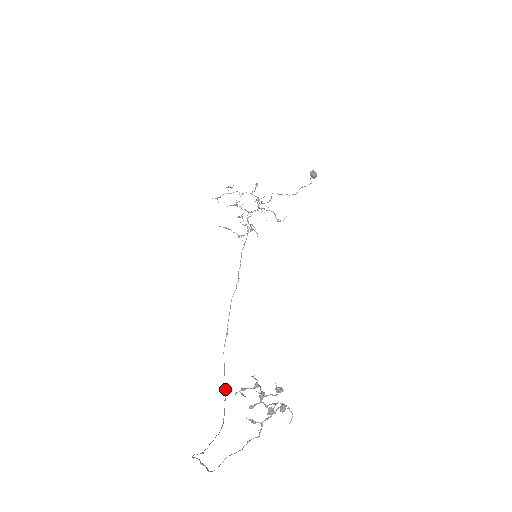
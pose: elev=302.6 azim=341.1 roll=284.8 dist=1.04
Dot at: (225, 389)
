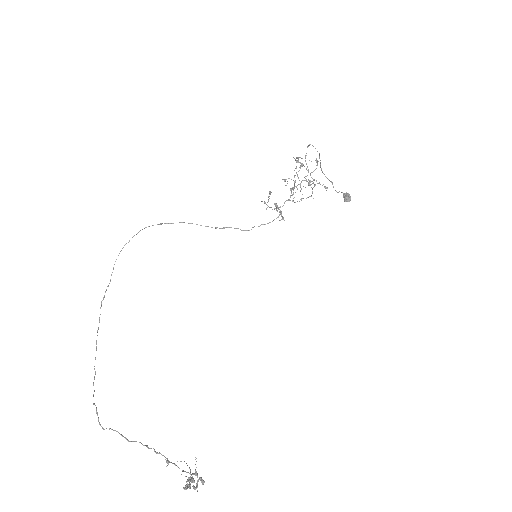
Dot at: occluded
